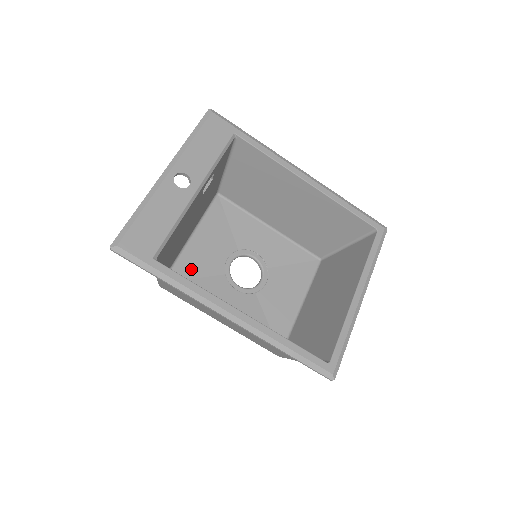
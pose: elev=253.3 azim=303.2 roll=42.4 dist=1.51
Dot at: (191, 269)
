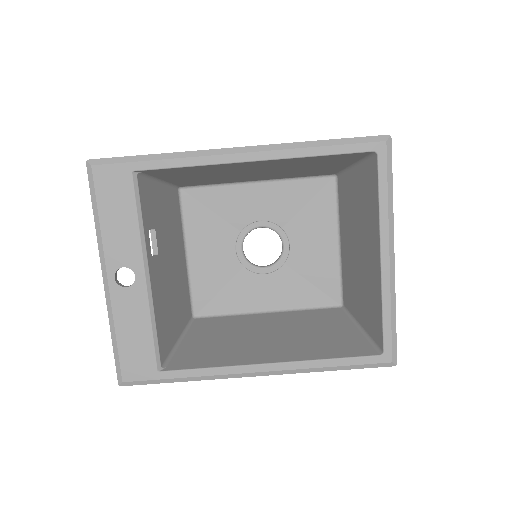
Dot at: (209, 286)
